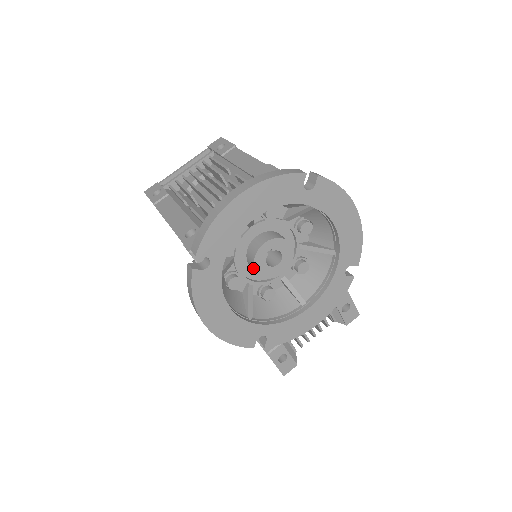
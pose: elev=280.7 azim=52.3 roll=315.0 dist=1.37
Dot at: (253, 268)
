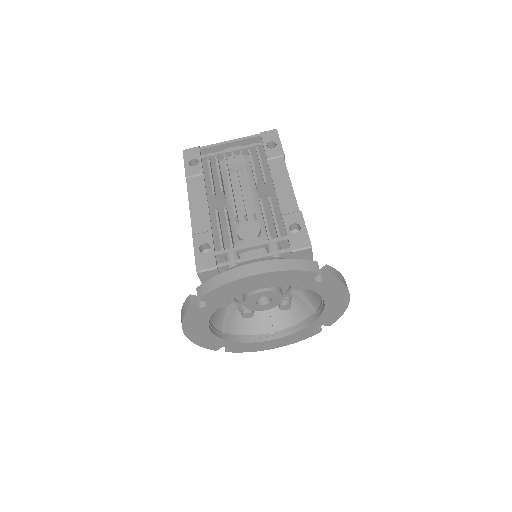
Dot at: occluded
